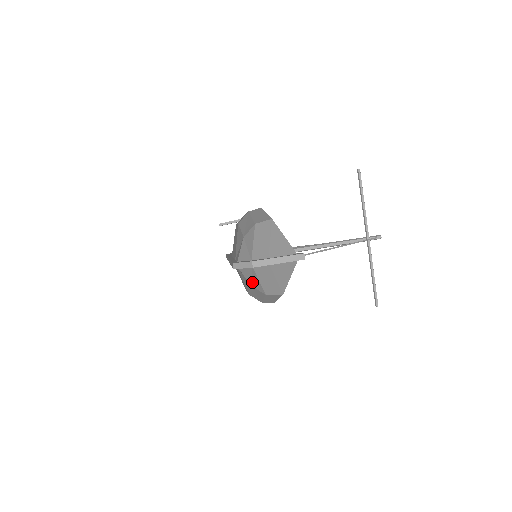
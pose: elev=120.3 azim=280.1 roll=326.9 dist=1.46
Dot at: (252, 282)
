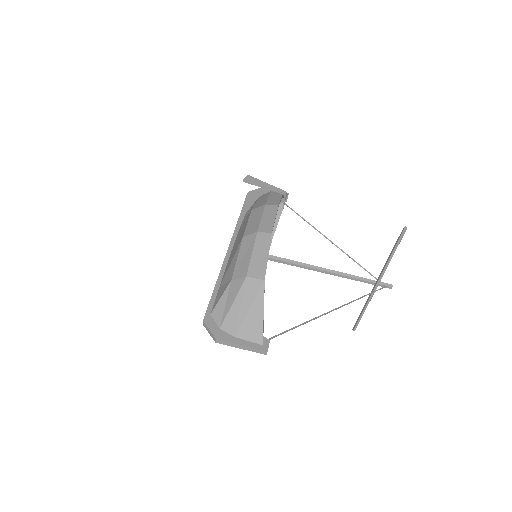
Dot at: occluded
